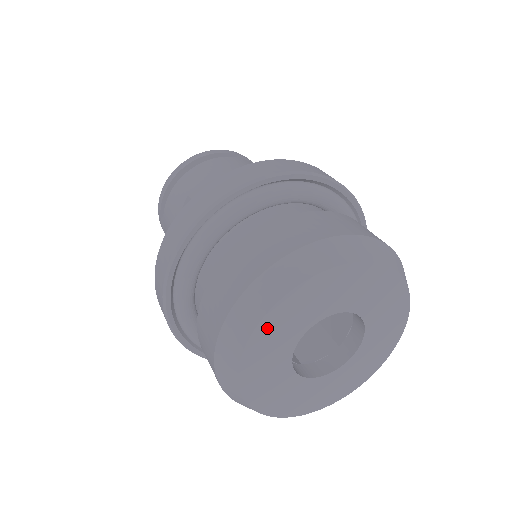
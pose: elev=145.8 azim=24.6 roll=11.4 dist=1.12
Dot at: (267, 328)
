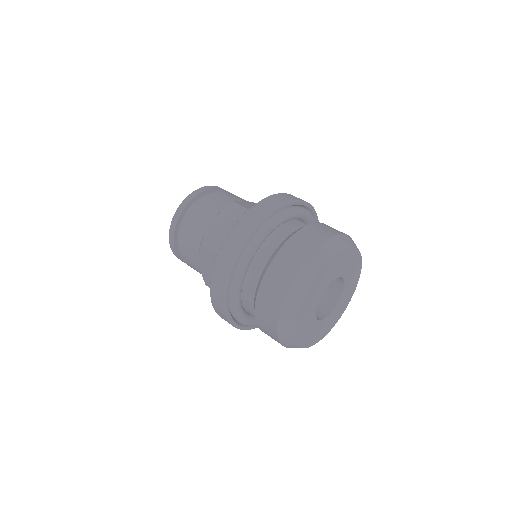
Dot at: (328, 267)
